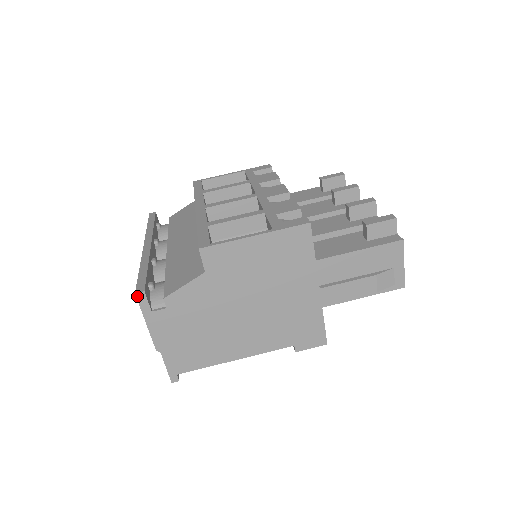
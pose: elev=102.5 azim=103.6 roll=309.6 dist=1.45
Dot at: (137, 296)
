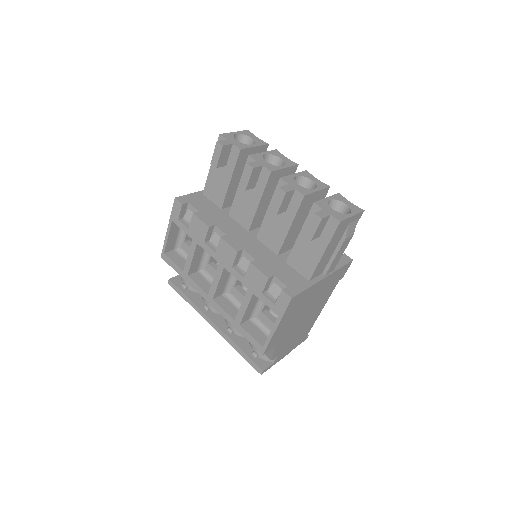
Dot at: occluded
